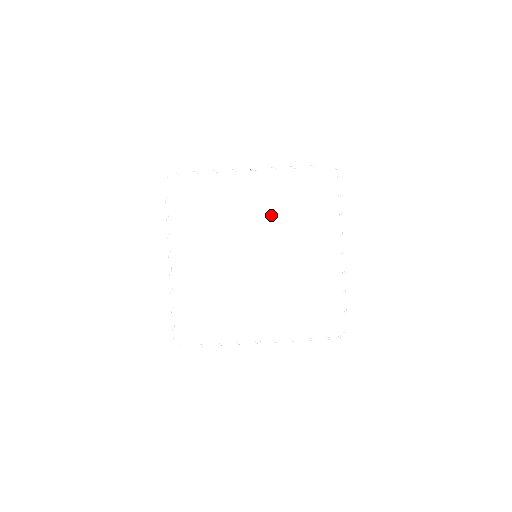
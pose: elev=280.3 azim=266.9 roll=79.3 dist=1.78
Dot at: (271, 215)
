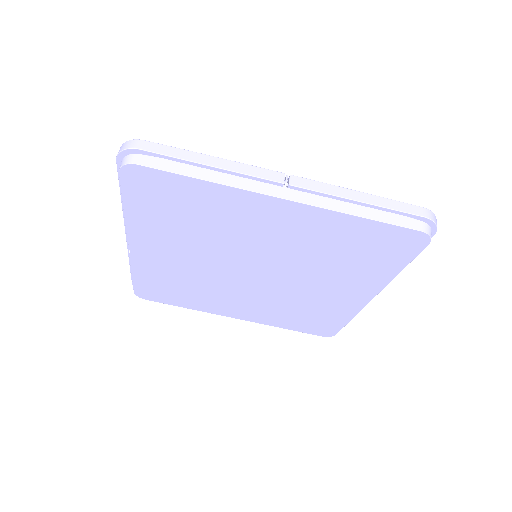
Dot at: (292, 249)
